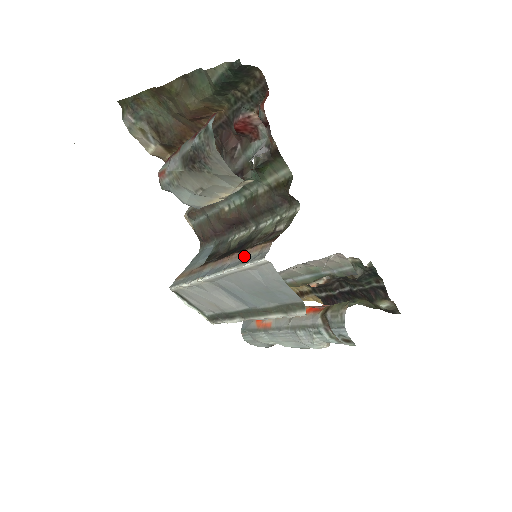
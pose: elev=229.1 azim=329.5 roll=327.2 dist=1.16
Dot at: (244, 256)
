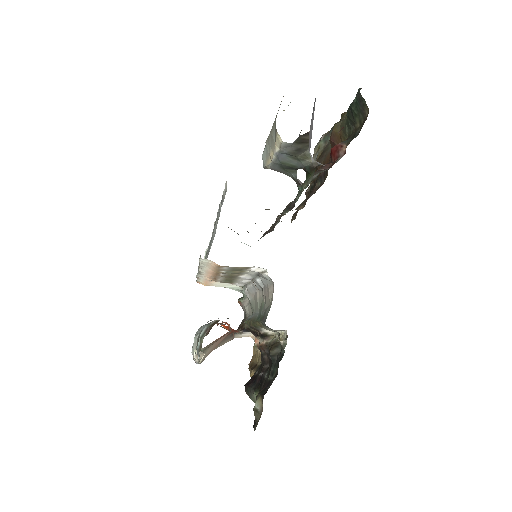
Dot at: occluded
